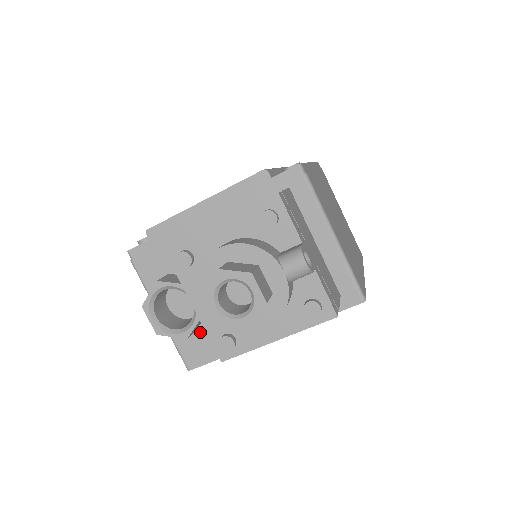
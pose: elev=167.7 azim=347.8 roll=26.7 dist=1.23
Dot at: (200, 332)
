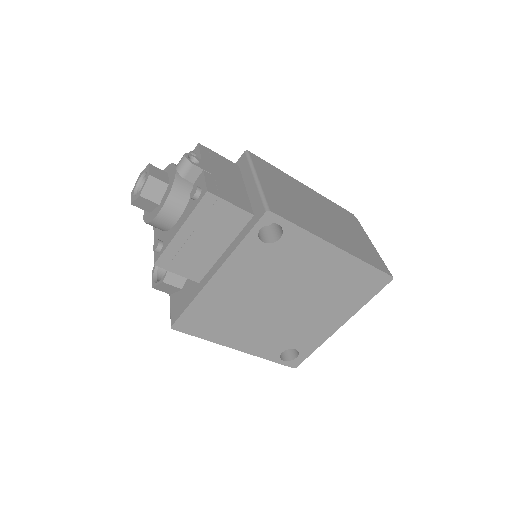
Dot at: (183, 291)
